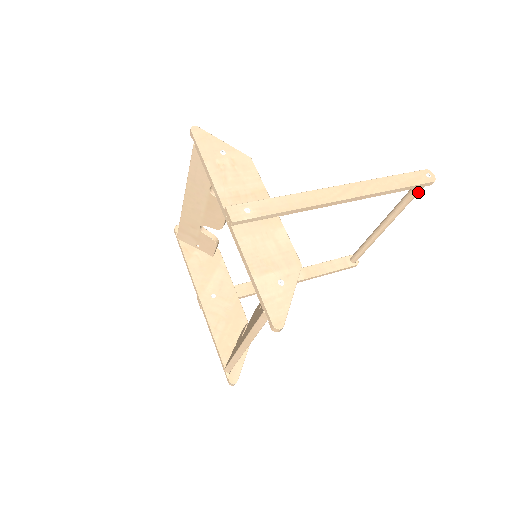
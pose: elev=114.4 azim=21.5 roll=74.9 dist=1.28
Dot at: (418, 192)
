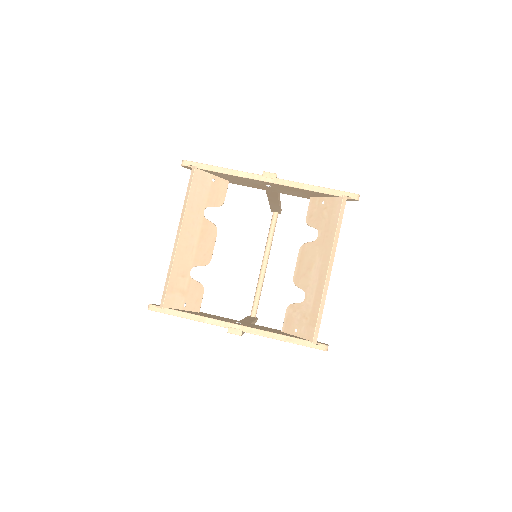
Dot at: (276, 222)
